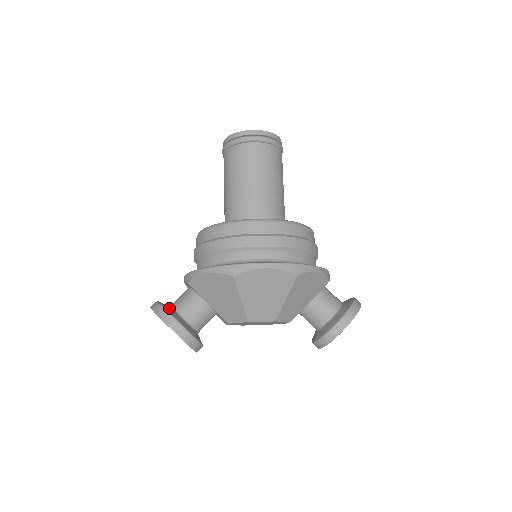
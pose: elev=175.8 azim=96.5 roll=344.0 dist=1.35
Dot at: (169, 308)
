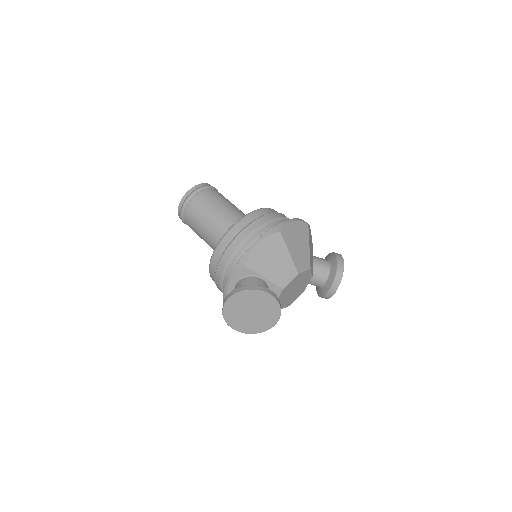
Dot at: occluded
